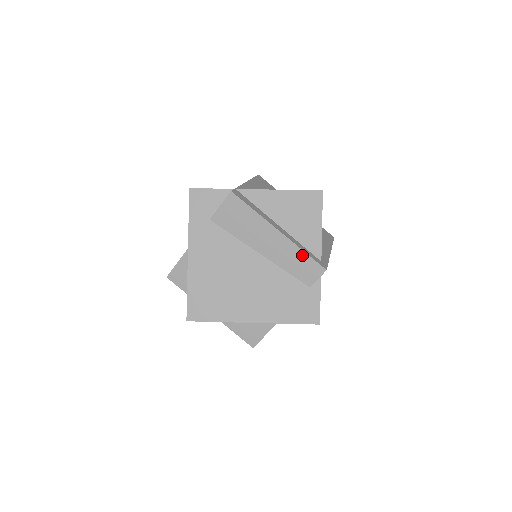
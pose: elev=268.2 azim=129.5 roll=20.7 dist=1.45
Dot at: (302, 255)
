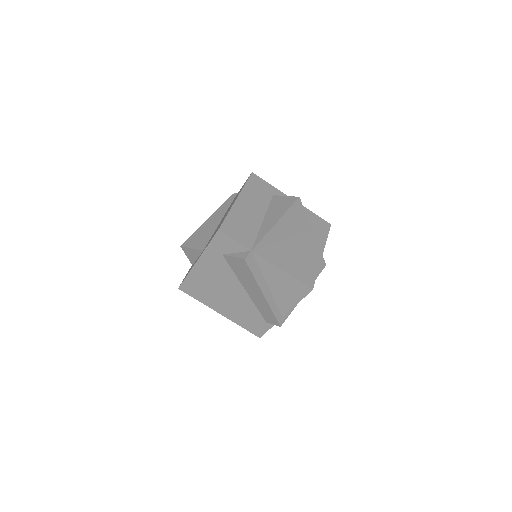
Dot at: (271, 312)
